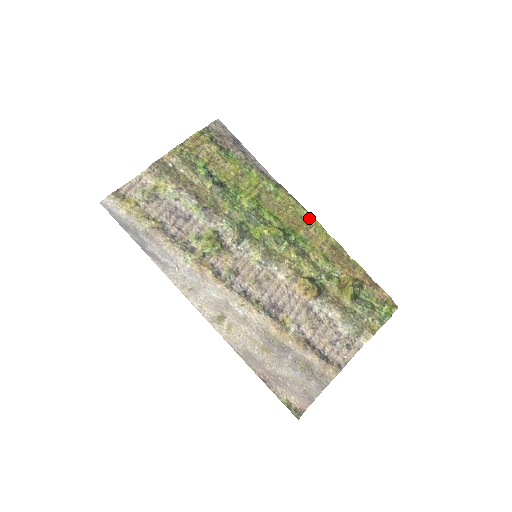
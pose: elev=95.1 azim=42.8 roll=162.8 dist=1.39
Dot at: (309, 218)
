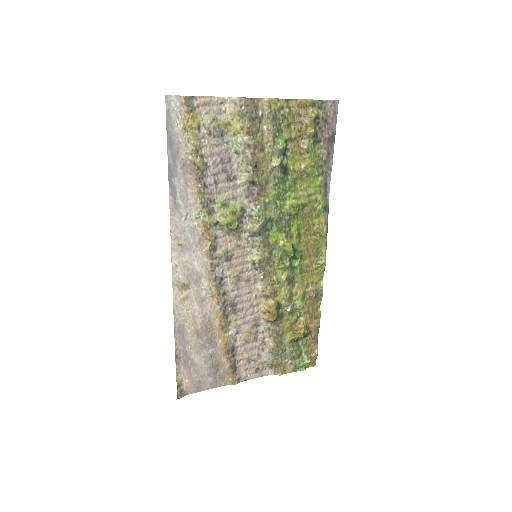
Dot at: (322, 254)
